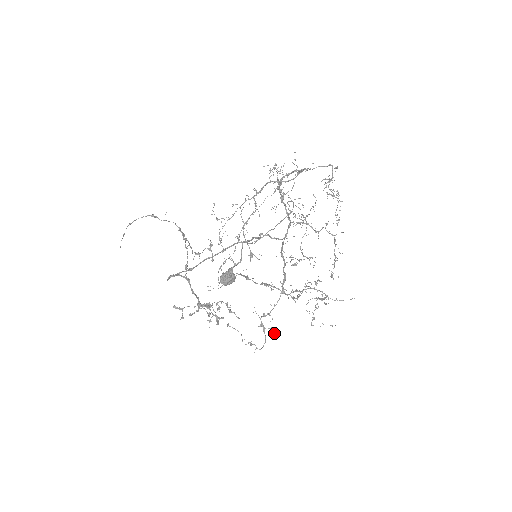
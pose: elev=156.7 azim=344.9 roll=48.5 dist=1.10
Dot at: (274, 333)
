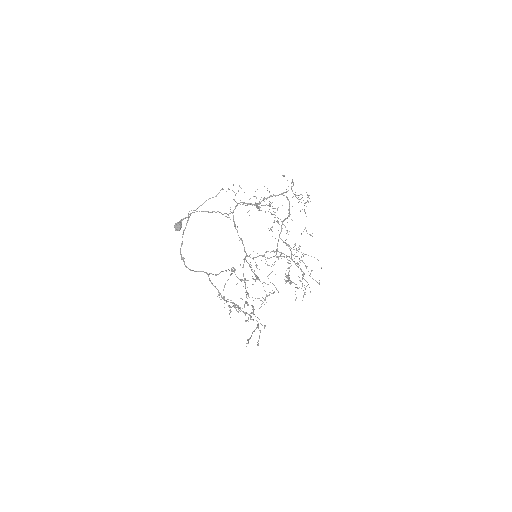
Dot at: occluded
